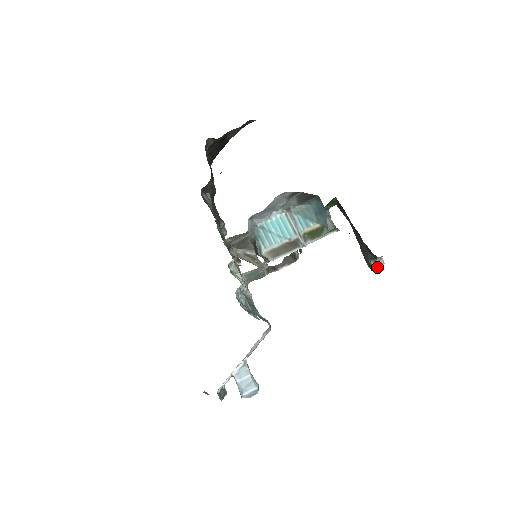
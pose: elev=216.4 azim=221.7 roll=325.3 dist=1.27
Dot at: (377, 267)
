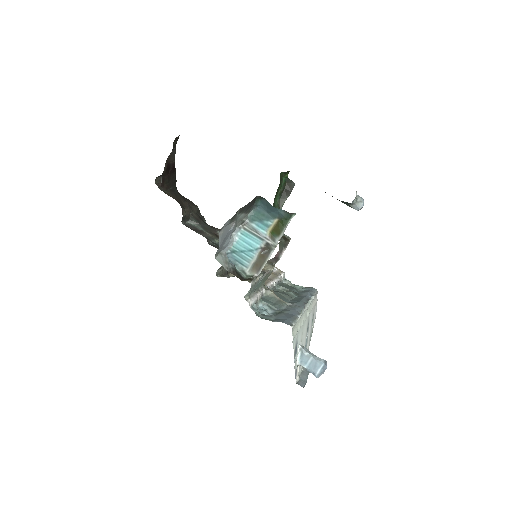
Dot at: (358, 208)
